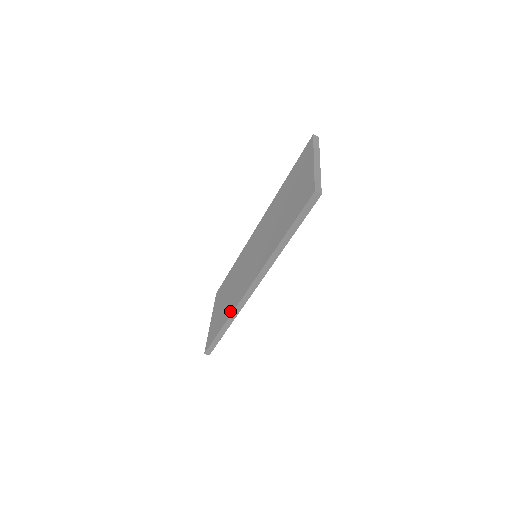
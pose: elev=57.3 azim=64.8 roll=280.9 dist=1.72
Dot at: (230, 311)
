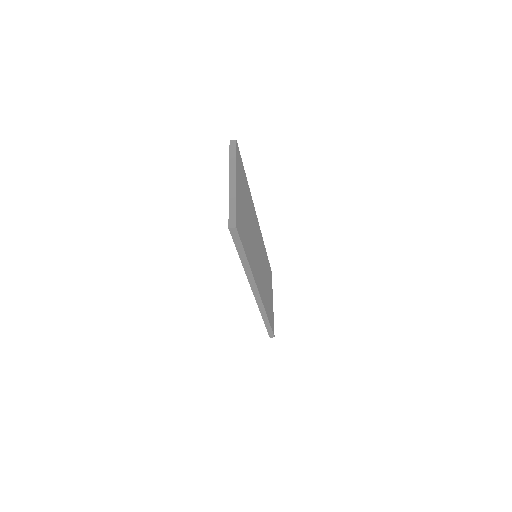
Dot at: occluded
